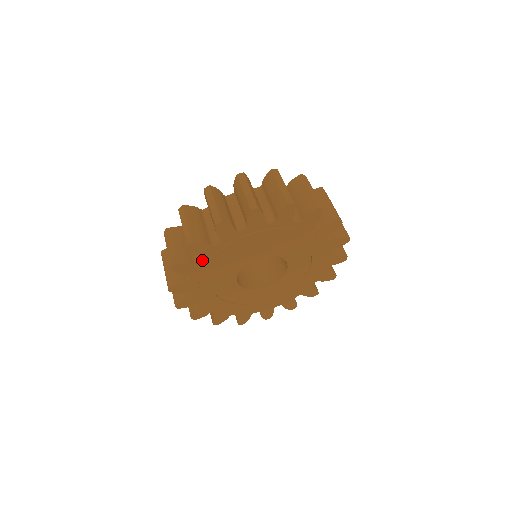
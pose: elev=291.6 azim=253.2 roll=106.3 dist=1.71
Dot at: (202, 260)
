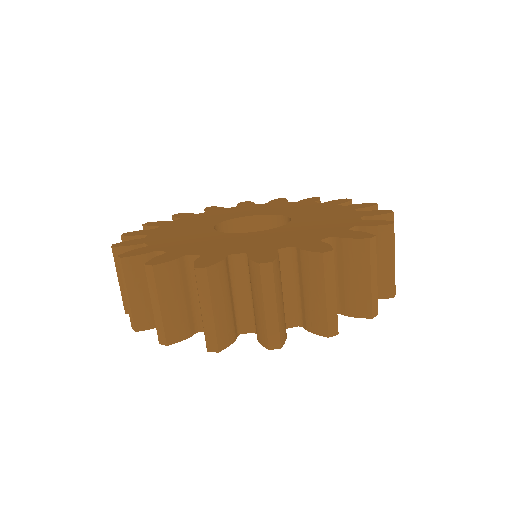
Dot at: occluded
